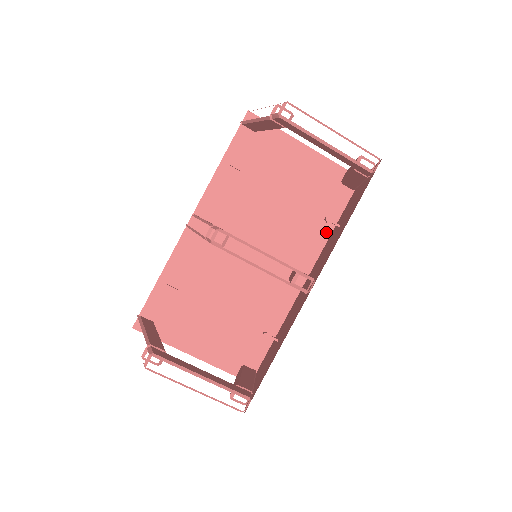
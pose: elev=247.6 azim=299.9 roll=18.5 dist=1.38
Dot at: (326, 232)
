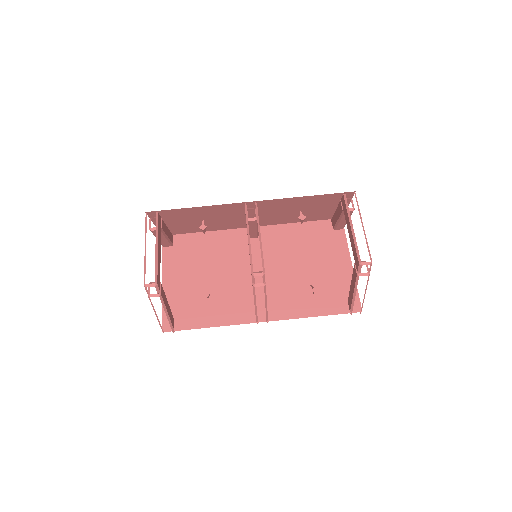
Dot at: (307, 313)
